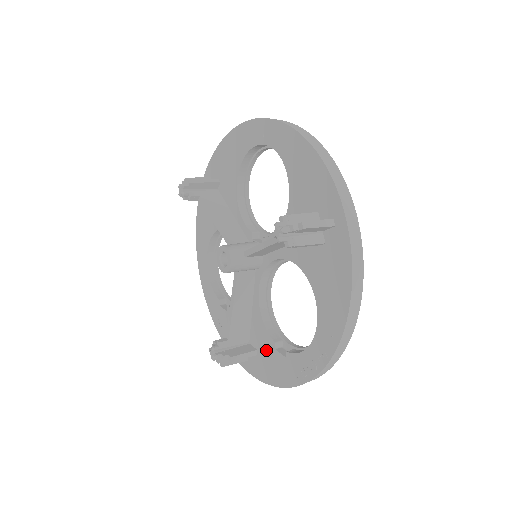
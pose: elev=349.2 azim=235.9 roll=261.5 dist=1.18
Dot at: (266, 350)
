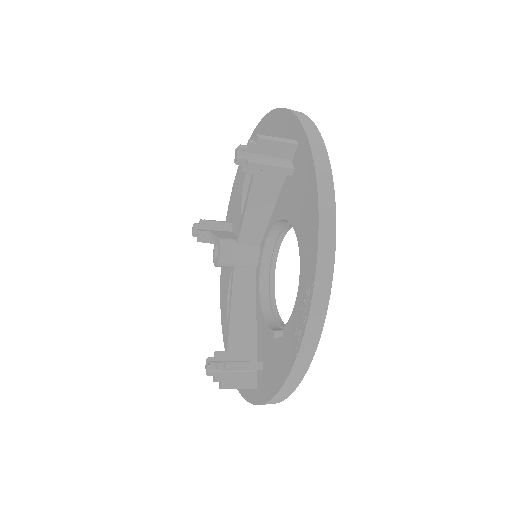
Dot at: (268, 351)
